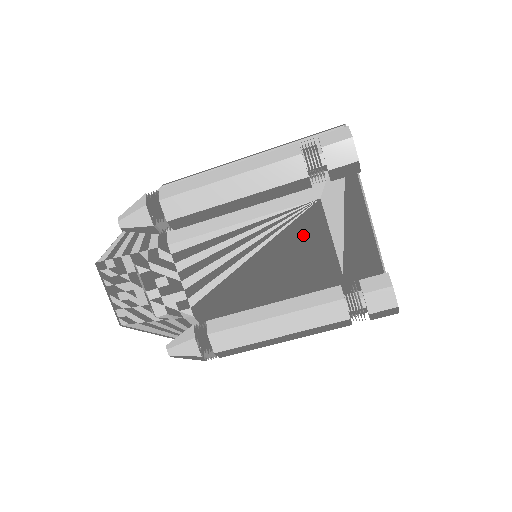
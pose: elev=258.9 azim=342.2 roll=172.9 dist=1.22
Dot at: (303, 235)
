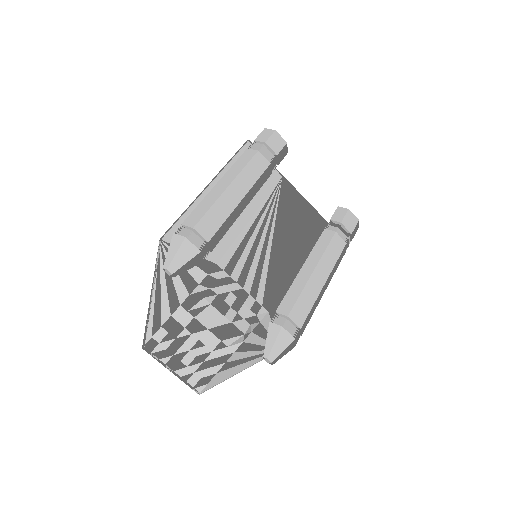
Dot at: (289, 205)
